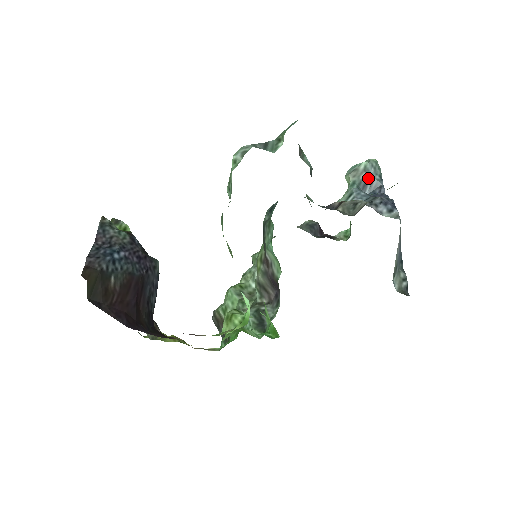
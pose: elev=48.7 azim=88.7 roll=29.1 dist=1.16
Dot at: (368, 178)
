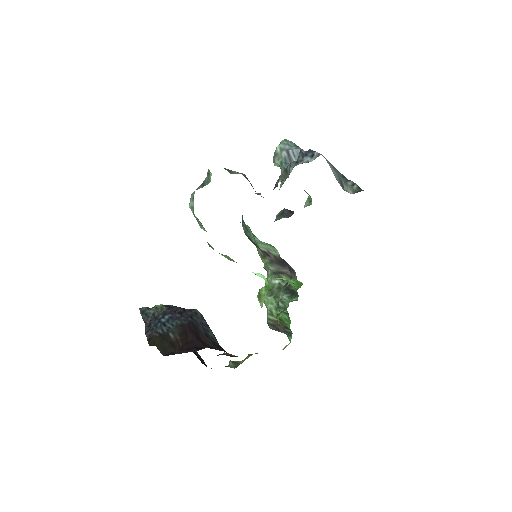
Dot at: (288, 153)
